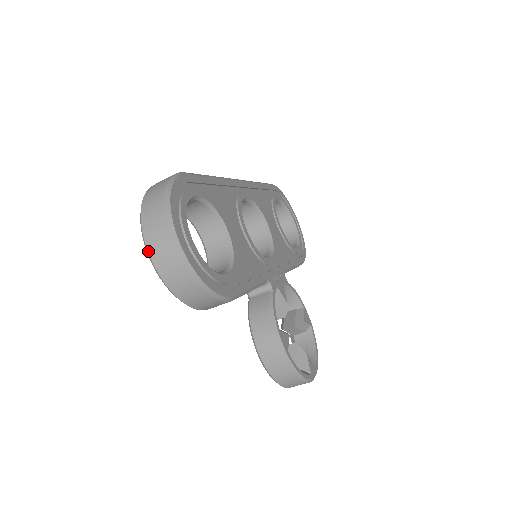
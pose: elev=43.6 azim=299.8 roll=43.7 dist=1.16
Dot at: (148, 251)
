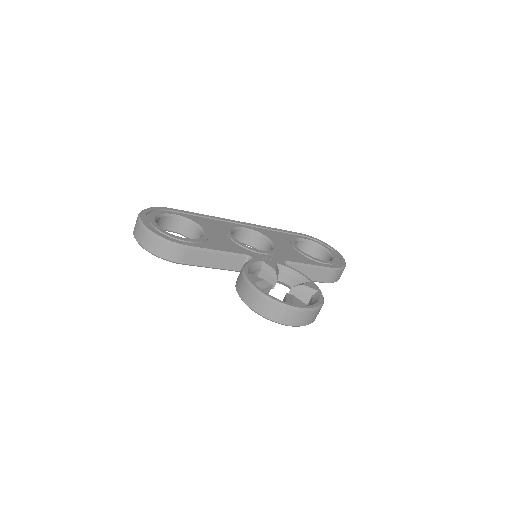
Dot at: (134, 235)
